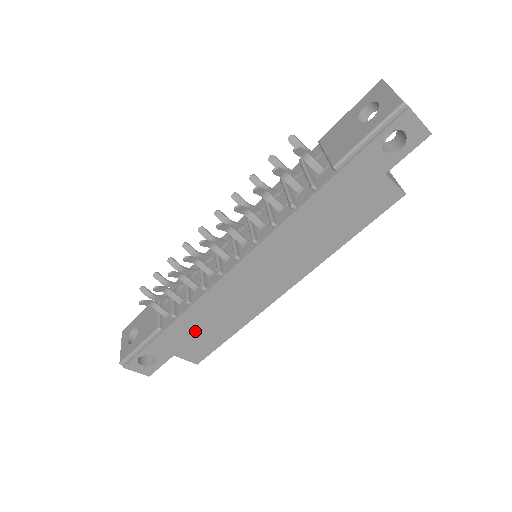
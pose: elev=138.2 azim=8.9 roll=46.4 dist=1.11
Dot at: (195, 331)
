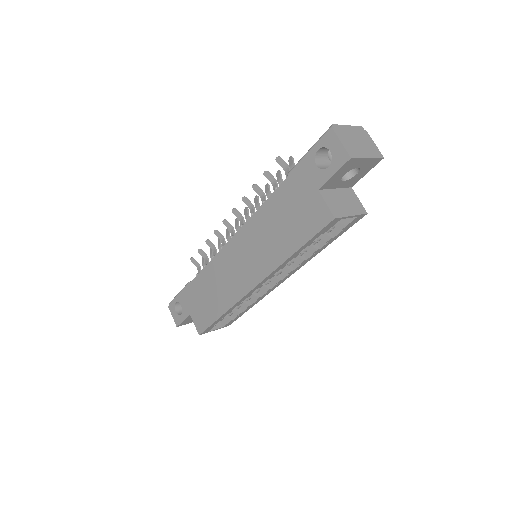
Dot at: (202, 296)
